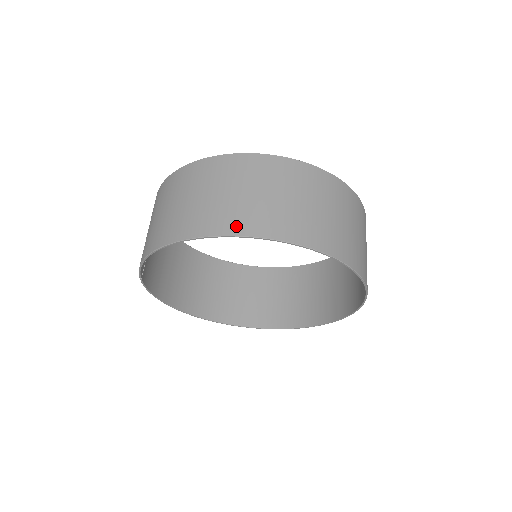
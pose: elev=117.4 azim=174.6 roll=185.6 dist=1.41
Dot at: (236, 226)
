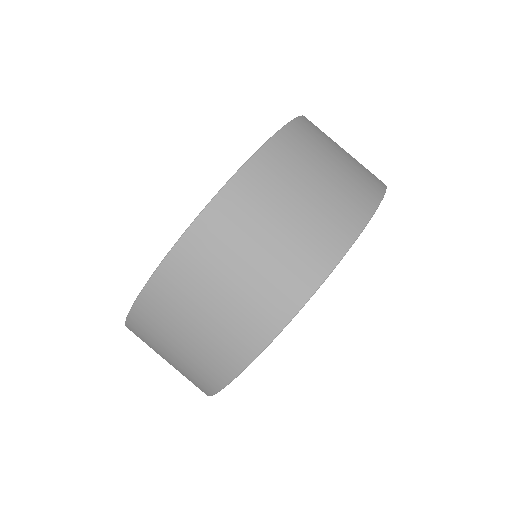
Dot at: (241, 354)
